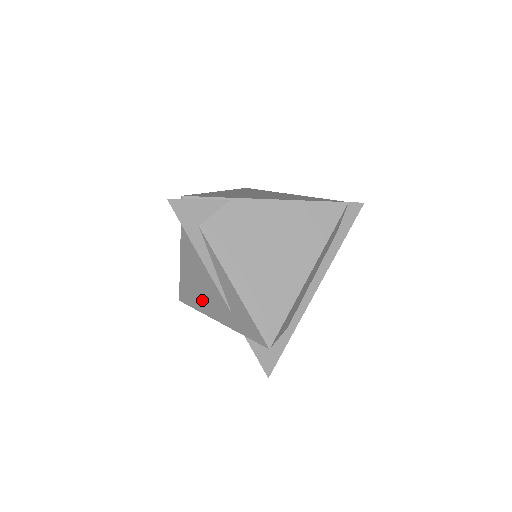
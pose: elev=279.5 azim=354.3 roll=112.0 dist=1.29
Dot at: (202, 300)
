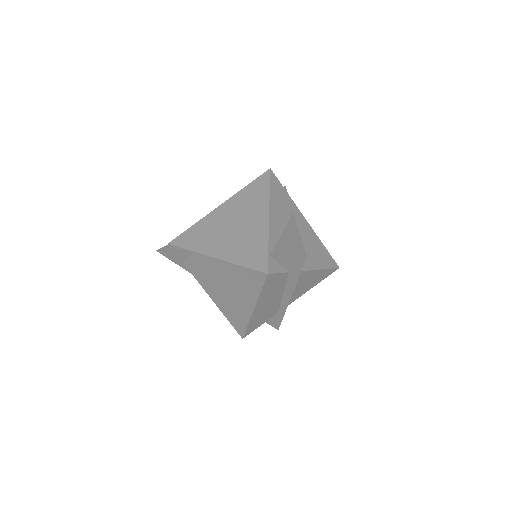
Dot at: occluded
